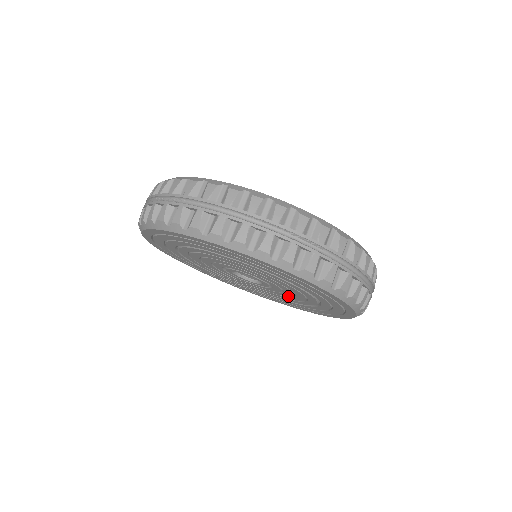
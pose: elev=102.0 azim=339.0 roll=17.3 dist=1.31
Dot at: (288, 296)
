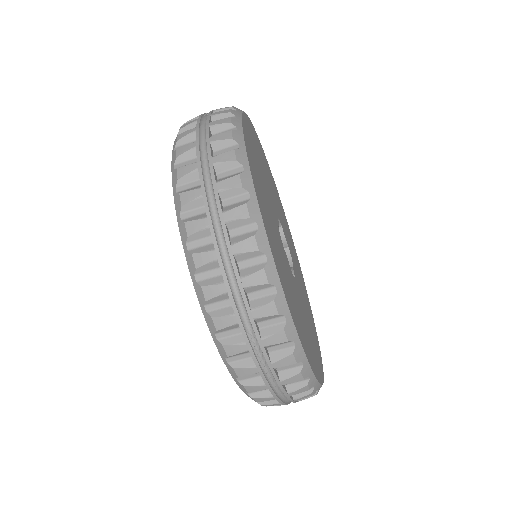
Dot at: occluded
